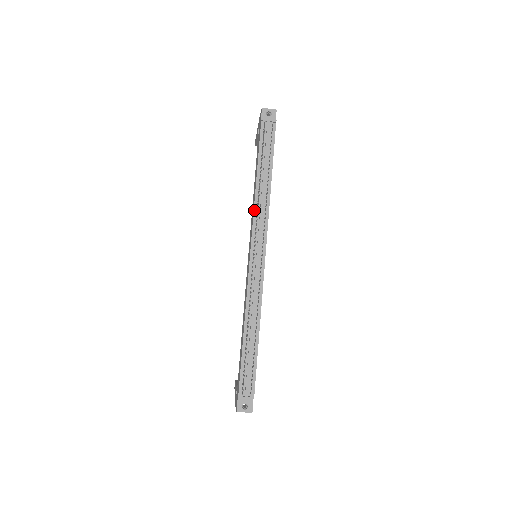
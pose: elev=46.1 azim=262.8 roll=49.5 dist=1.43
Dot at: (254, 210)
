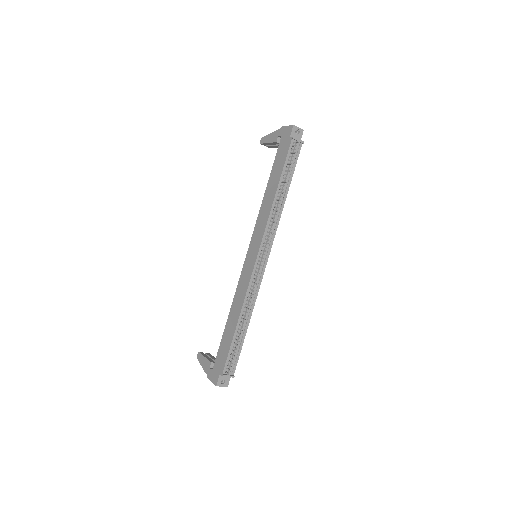
Dot at: (269, 218)
